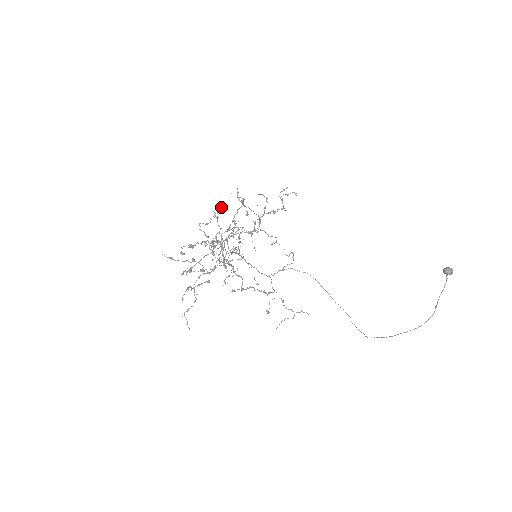
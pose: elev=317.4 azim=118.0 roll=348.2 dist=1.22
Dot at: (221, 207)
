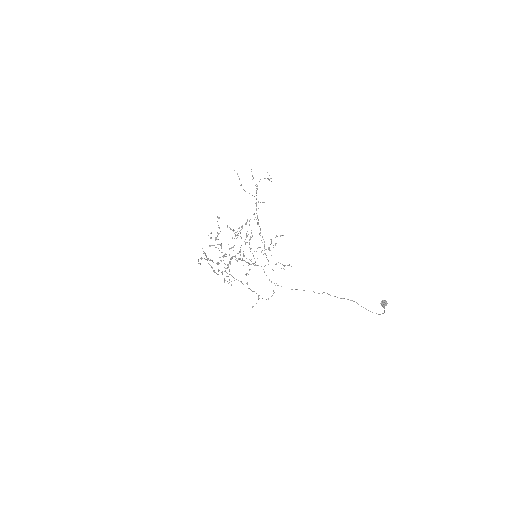
Dot at: (240, 230)
